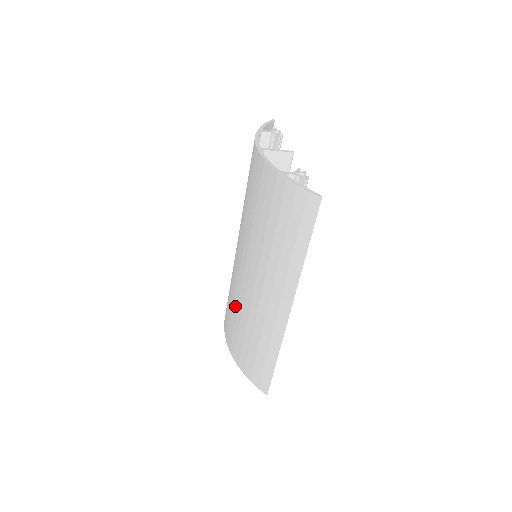
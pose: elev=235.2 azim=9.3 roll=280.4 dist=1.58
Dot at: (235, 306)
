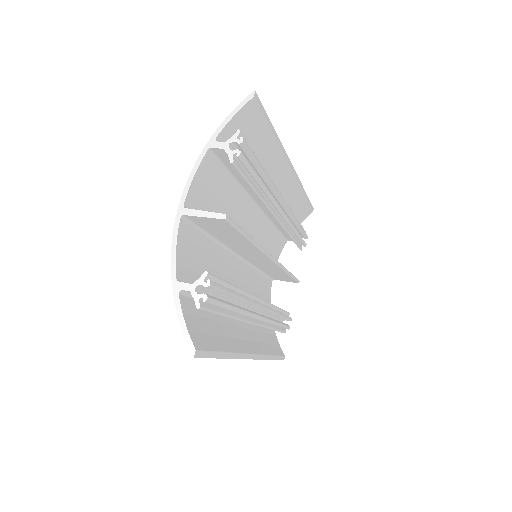
Dot at: occluded
